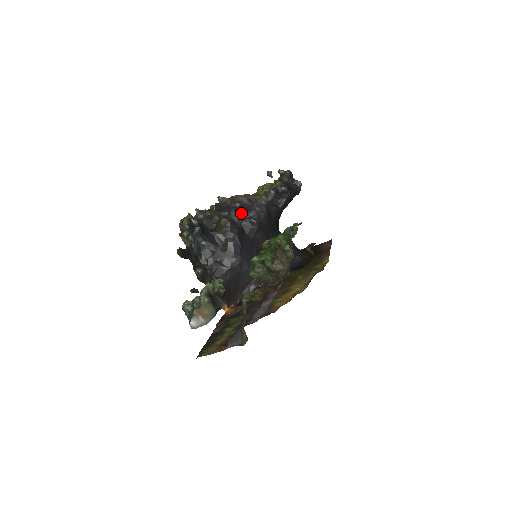
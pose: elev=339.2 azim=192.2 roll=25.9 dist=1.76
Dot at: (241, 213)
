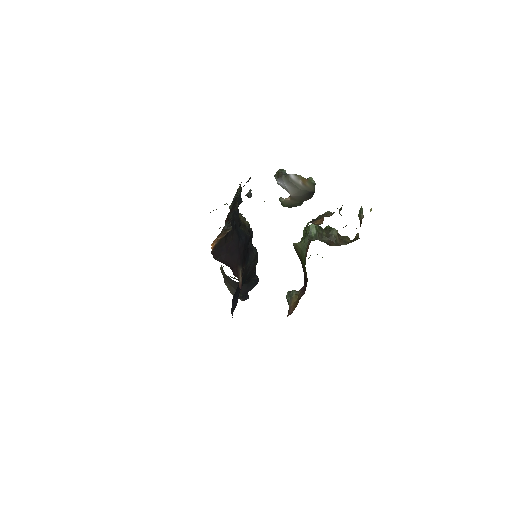
Dot at: occluded
